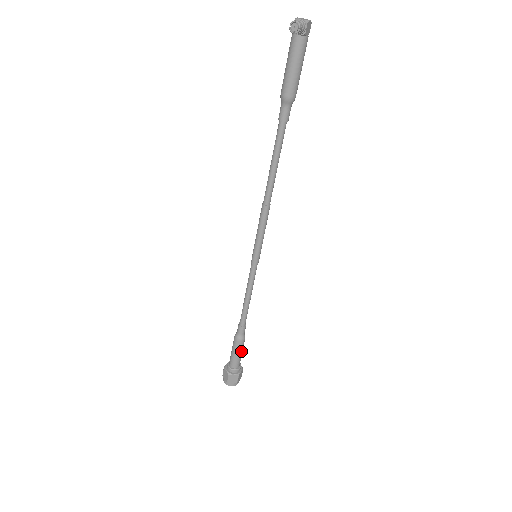
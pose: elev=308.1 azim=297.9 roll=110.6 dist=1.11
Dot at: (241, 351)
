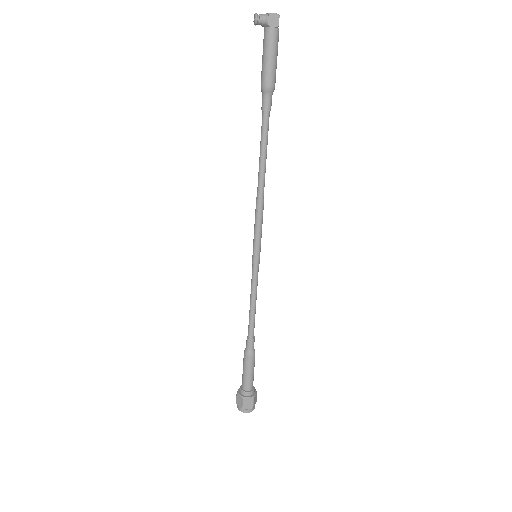
Dot at: (248, 370)
